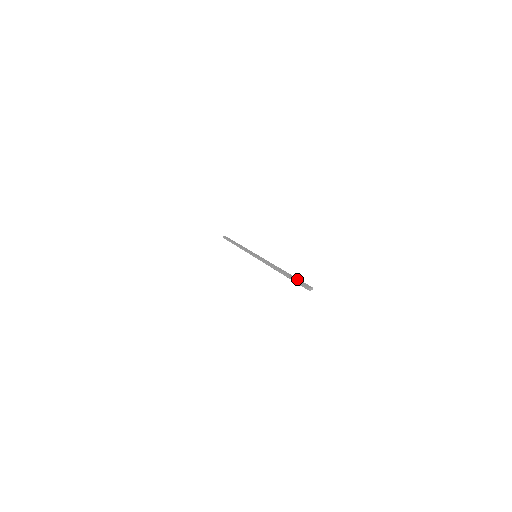
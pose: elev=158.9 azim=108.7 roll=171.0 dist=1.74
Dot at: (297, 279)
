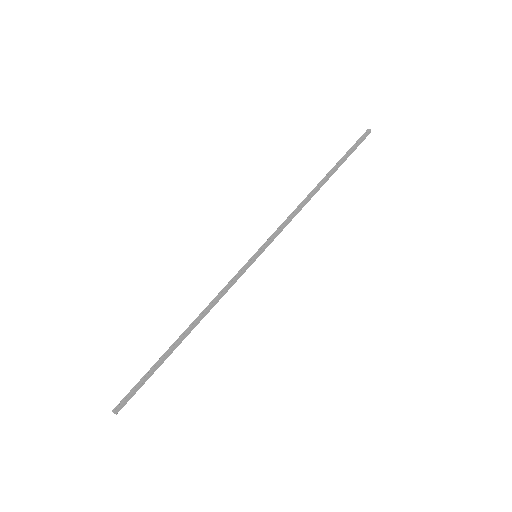
Dot at: (347, 152)
